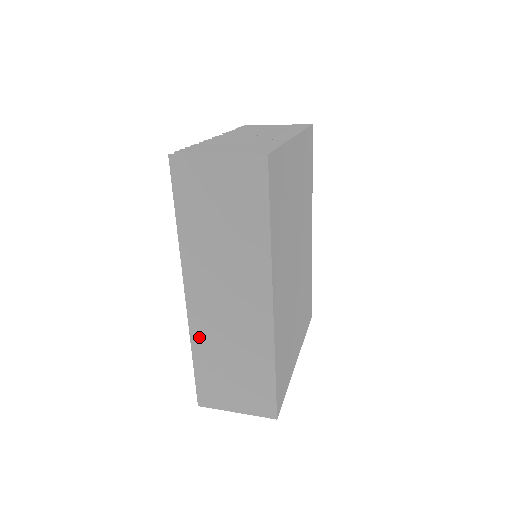
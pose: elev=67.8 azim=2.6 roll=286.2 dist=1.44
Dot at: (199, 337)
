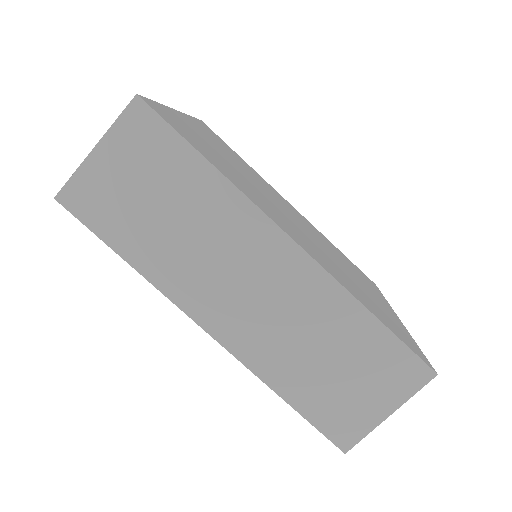
Dot at: (265, 365)
